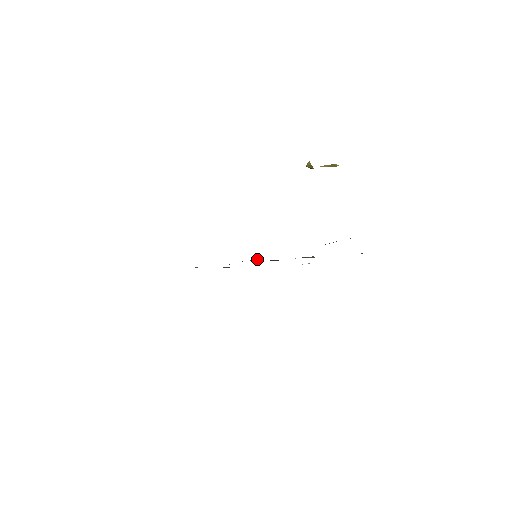
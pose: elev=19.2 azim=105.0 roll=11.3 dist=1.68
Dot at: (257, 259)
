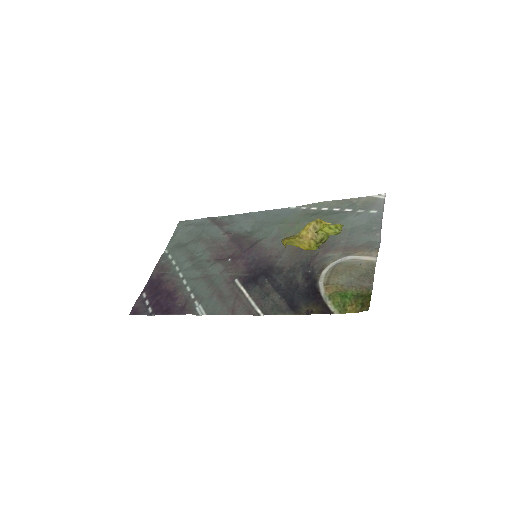
Dot at: (258, 242)
